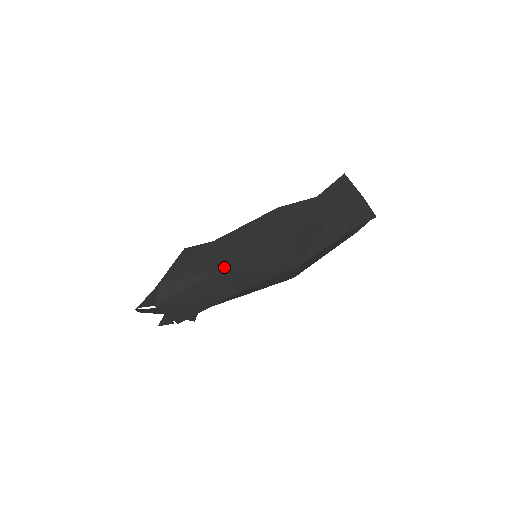
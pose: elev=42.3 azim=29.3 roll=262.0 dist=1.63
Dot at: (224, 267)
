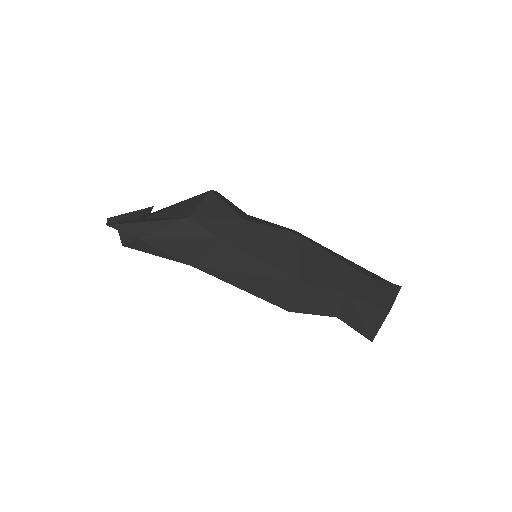
Dot at: (207, 273)
